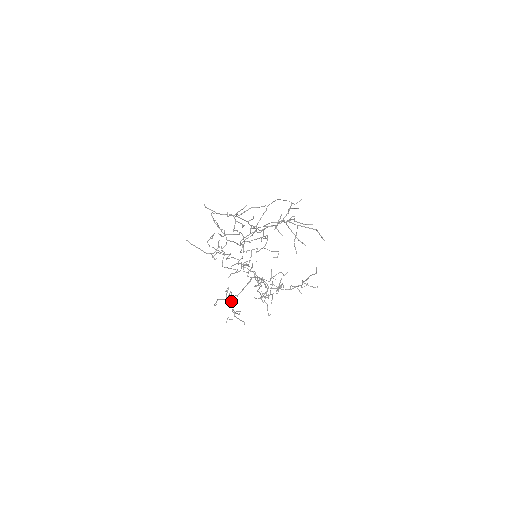
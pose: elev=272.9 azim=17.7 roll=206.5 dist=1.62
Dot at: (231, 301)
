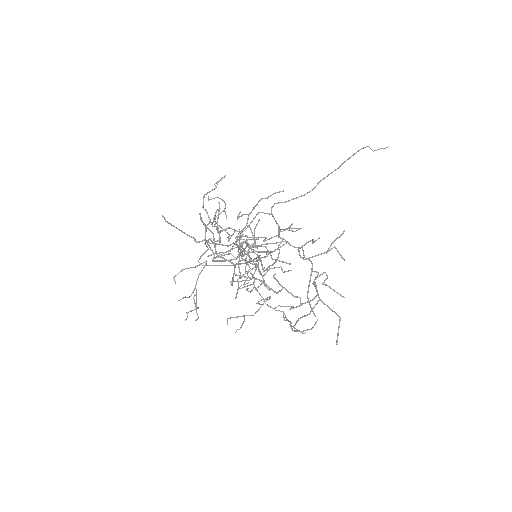
Dot at: (200, 272)
